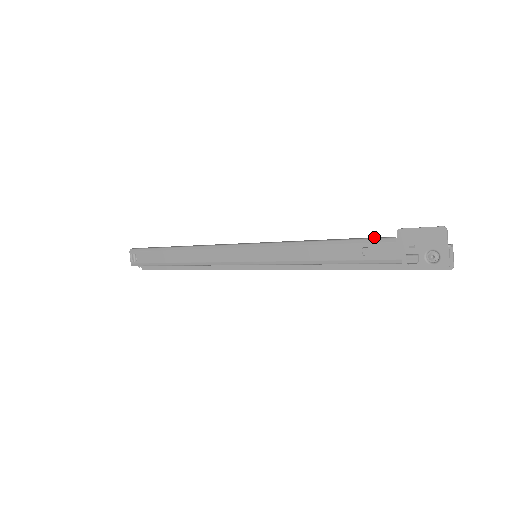
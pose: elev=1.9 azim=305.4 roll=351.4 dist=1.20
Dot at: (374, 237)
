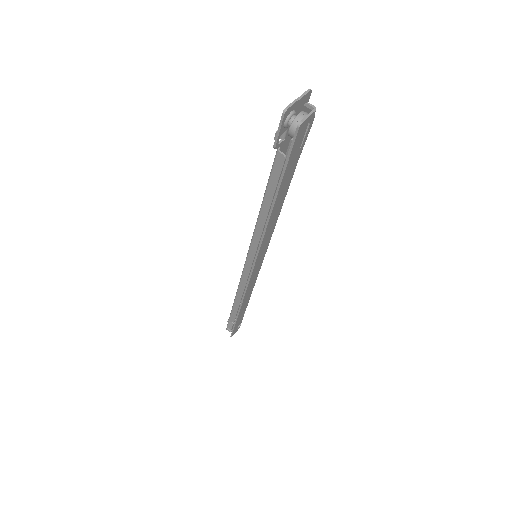
Dot at: occluded
